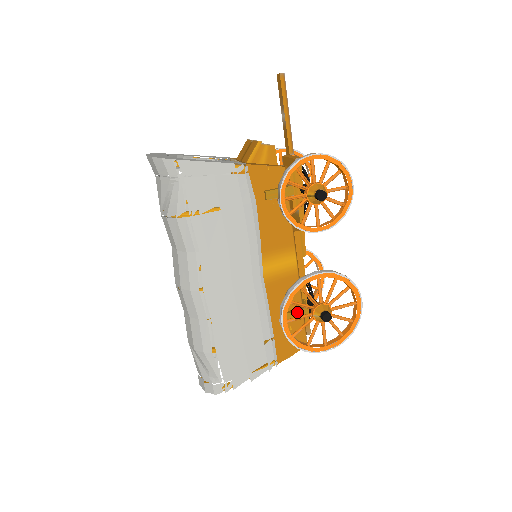
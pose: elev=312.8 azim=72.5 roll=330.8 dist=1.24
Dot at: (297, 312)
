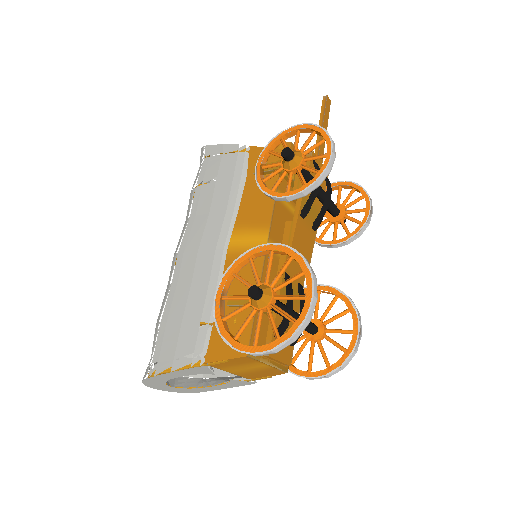
Dot at: occluded
